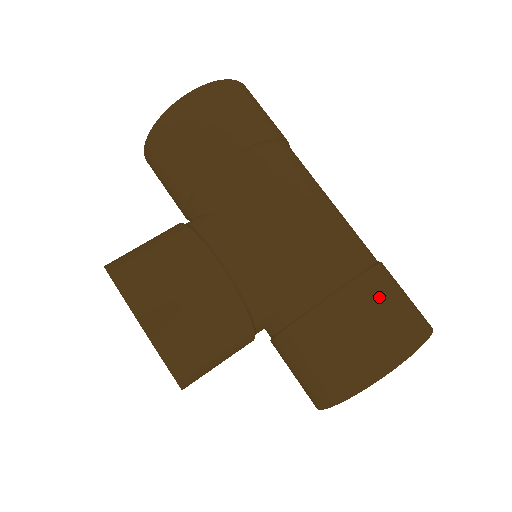
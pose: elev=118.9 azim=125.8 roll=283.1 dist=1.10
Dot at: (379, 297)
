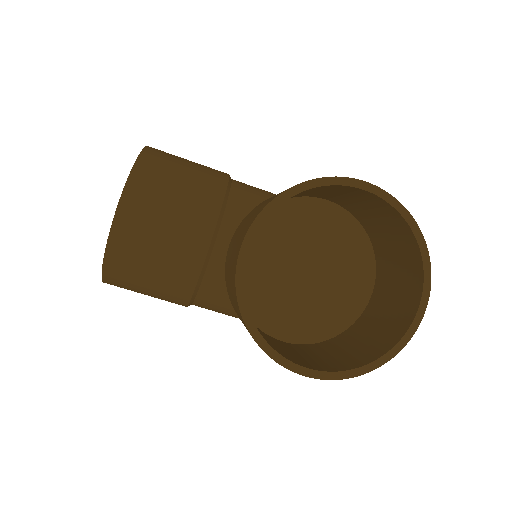
Dot at: occluded
